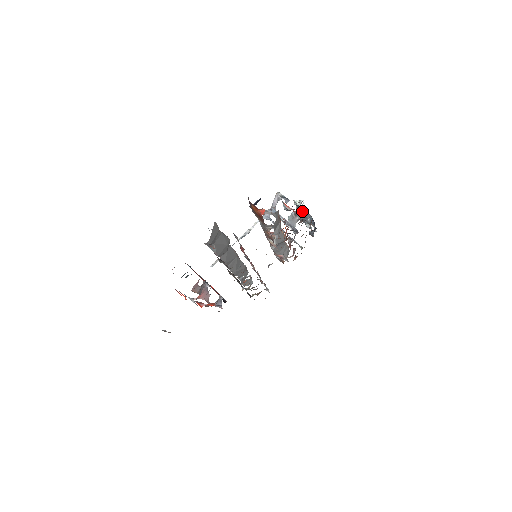
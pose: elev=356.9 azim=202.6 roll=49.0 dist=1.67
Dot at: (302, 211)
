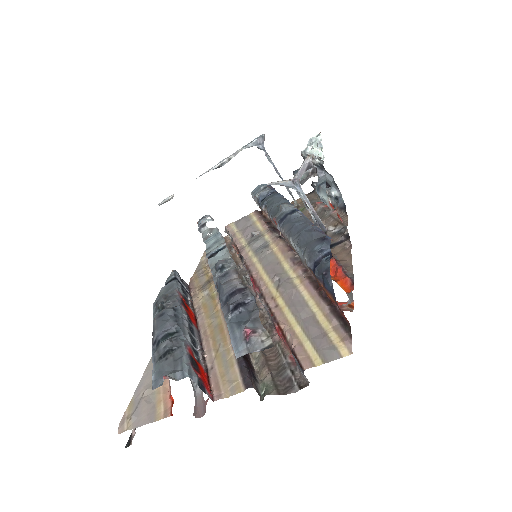
Dot at: (325, 173)
